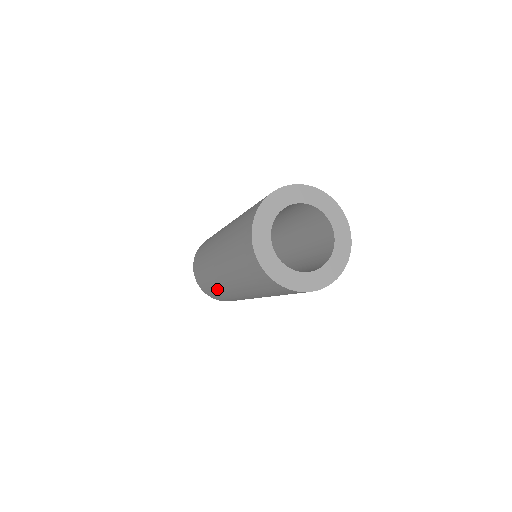
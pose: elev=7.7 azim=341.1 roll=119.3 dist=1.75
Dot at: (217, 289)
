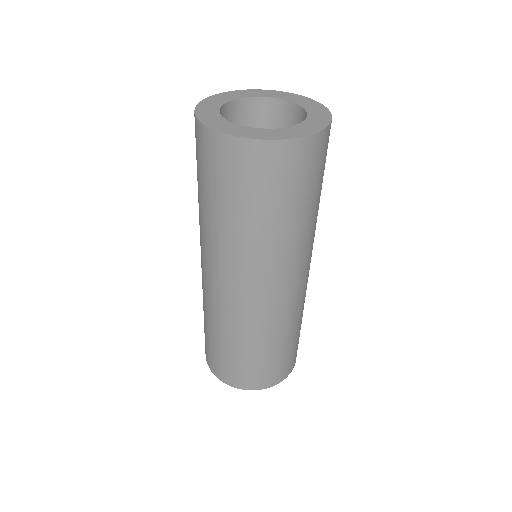
Dot at: (215, 325)
